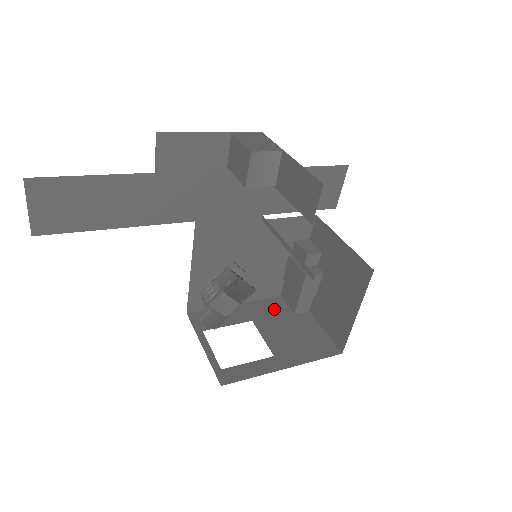
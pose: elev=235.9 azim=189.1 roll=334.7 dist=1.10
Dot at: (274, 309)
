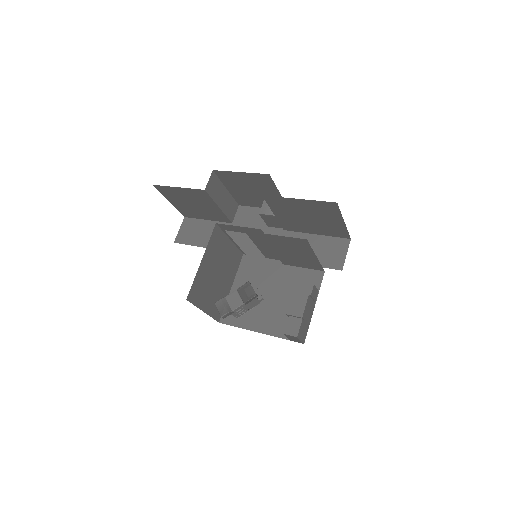
Dot at: occluded
